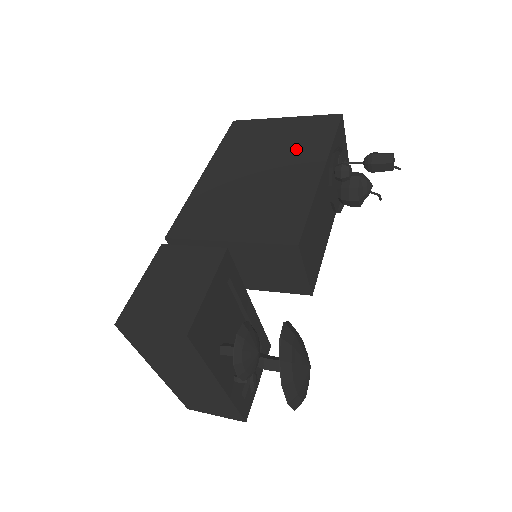
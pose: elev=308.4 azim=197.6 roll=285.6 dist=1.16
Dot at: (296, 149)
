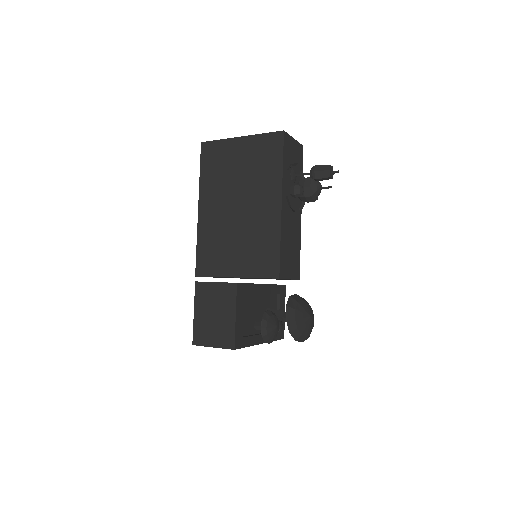
Dot at: (257, 179)
